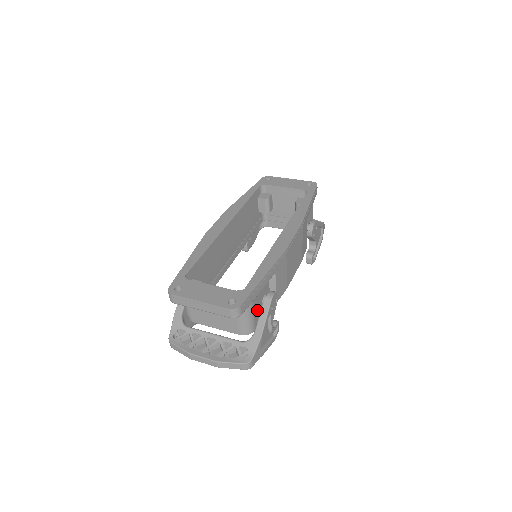
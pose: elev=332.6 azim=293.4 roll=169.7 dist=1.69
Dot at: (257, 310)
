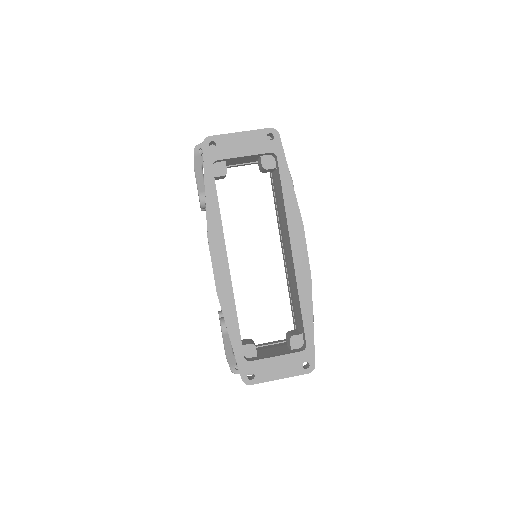
Dot at: occluded
